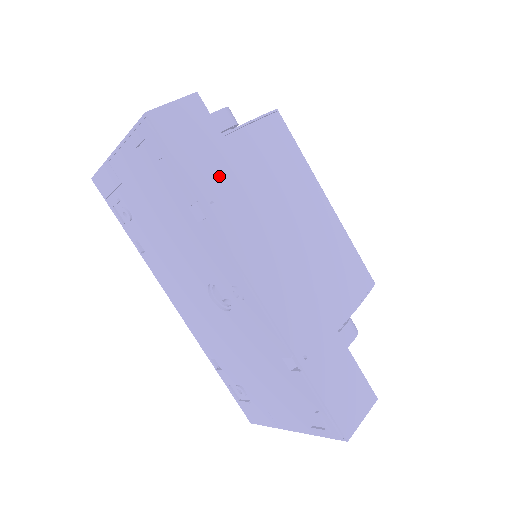
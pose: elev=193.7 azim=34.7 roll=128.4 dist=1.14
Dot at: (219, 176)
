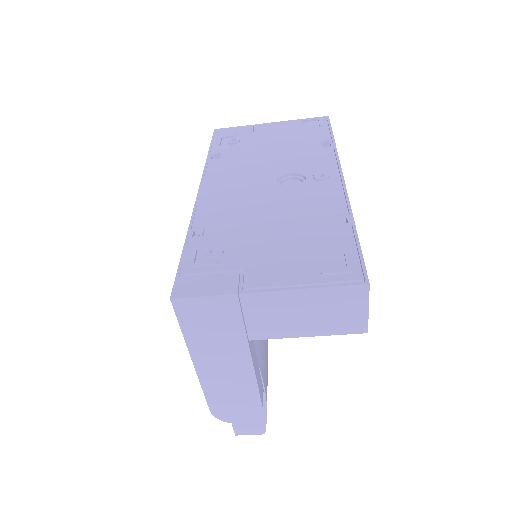
Dot at: occluded
